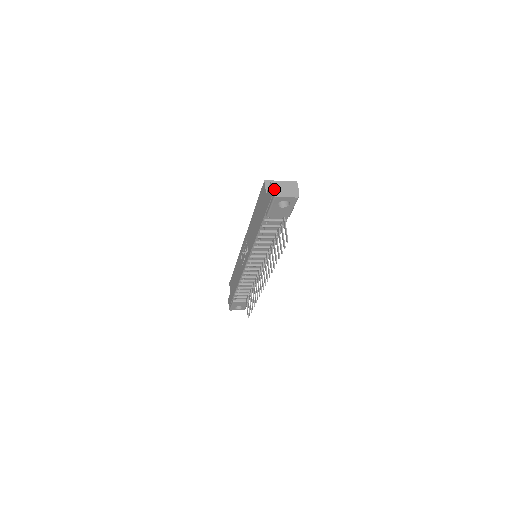
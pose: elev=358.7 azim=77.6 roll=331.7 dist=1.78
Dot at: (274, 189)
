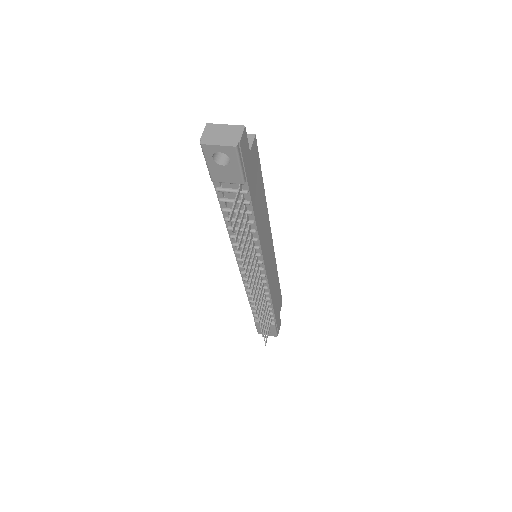
Dot at: (205, 134)
